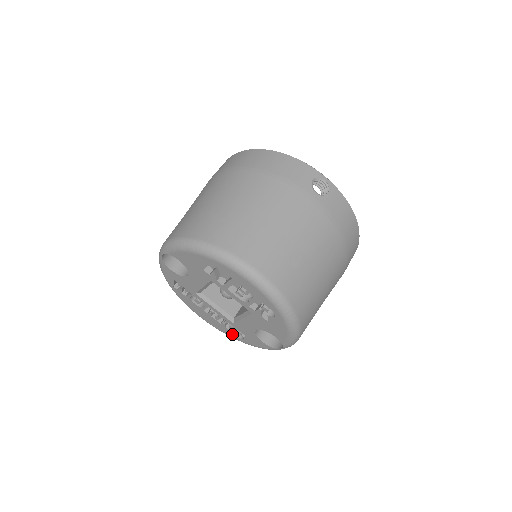
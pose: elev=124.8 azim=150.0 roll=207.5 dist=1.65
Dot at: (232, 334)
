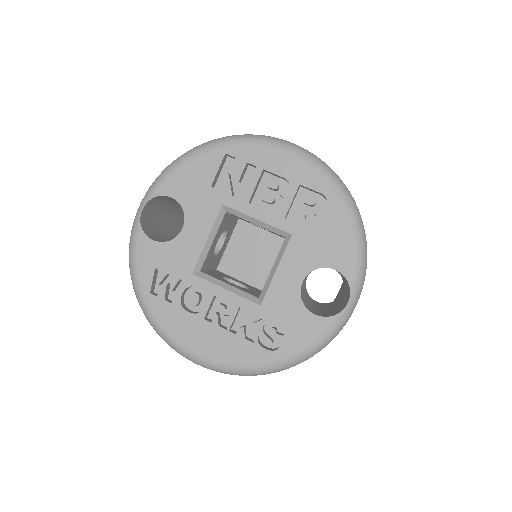
Dot at: (258, 351)
